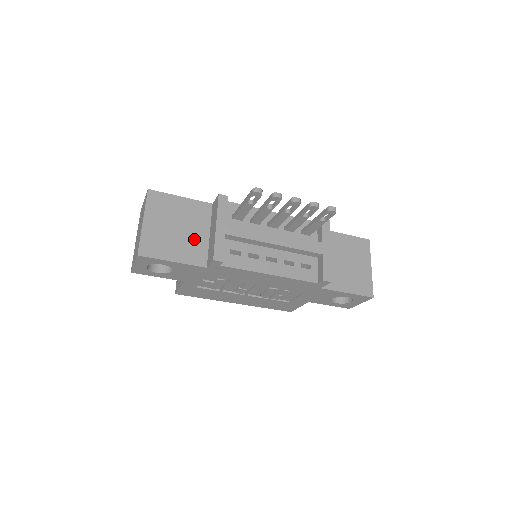
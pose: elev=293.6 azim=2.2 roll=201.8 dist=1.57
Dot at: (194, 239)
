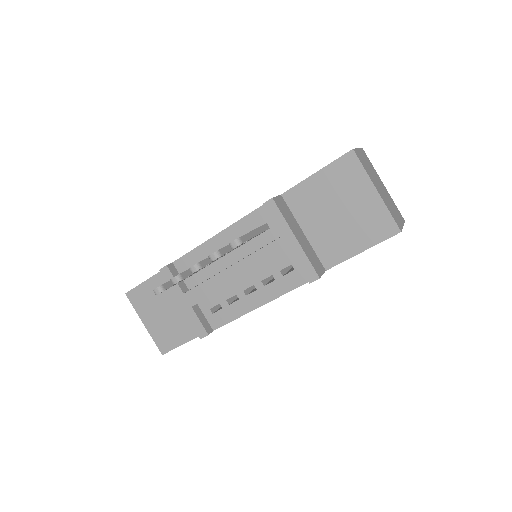
Dot at: occluded
